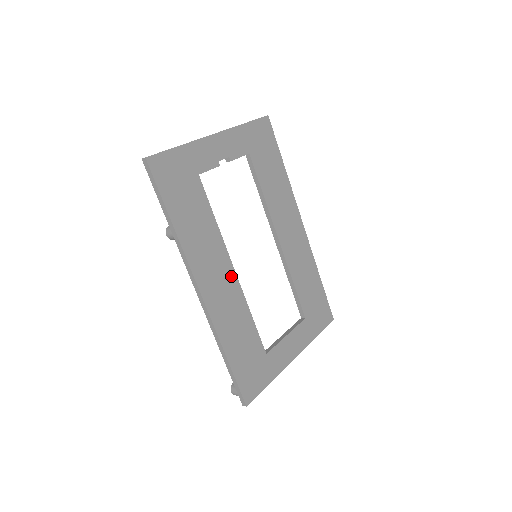
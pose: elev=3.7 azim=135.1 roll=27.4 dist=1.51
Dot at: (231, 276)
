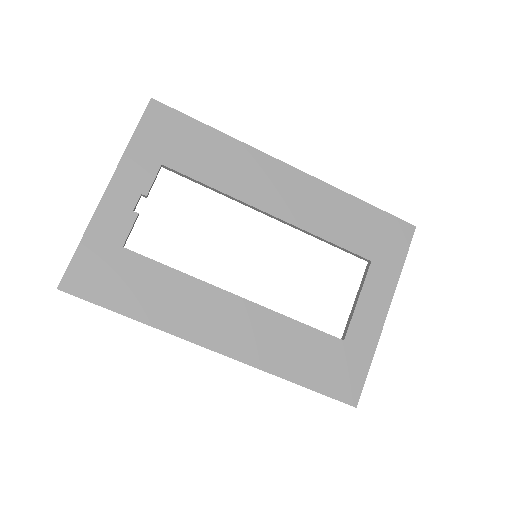
Dot at: (239, 305)
